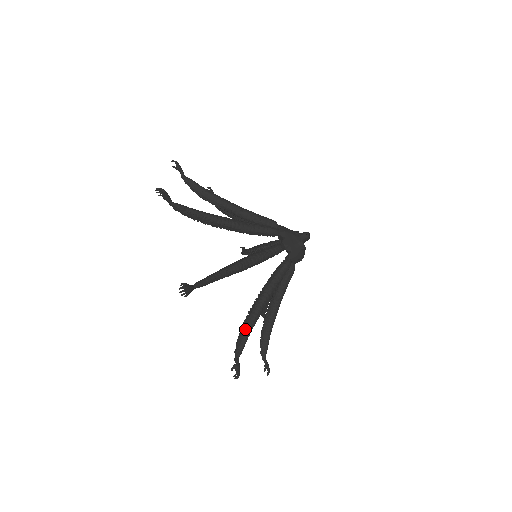
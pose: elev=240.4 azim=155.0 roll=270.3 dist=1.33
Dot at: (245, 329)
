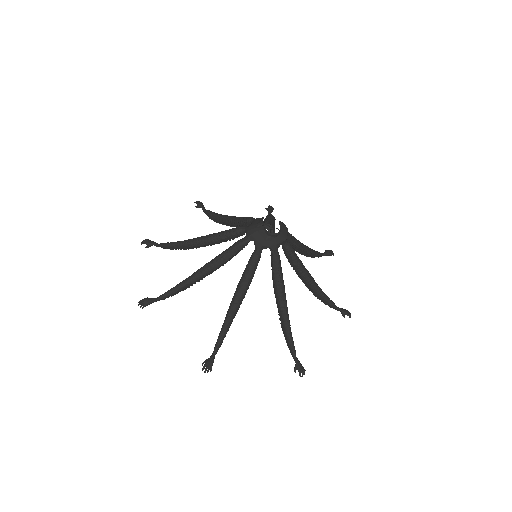
Dot at: (284, 333)
